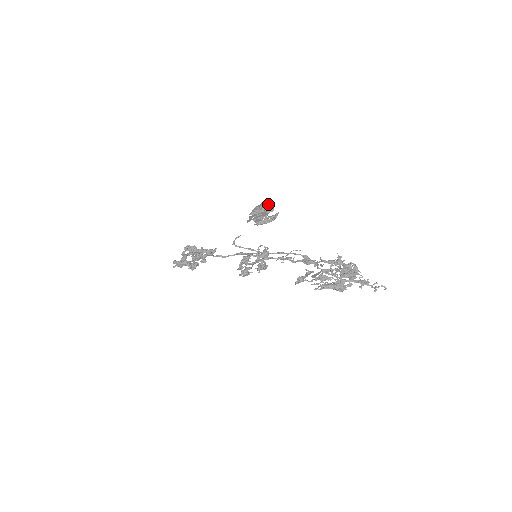
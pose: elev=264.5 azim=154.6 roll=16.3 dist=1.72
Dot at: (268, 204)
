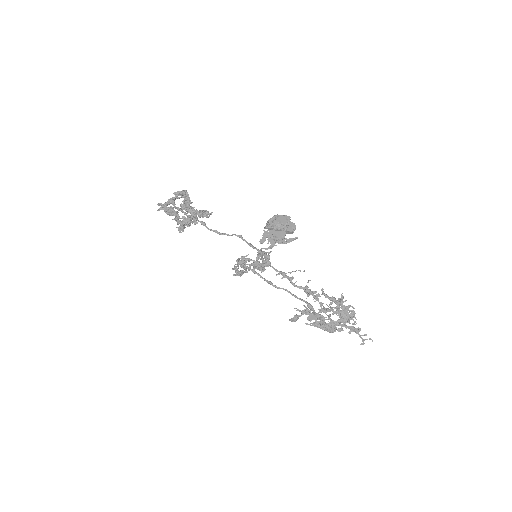
Dot at: (289, 221)
